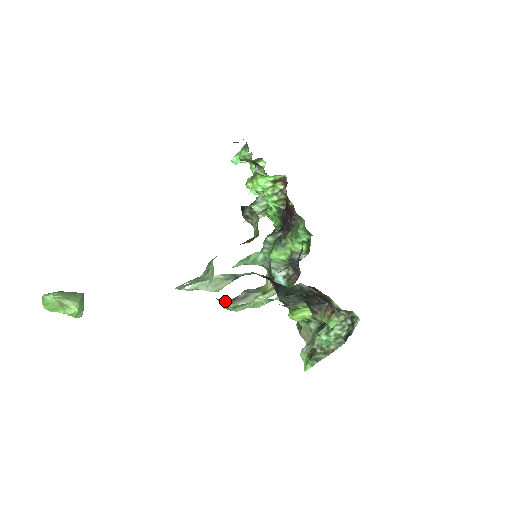
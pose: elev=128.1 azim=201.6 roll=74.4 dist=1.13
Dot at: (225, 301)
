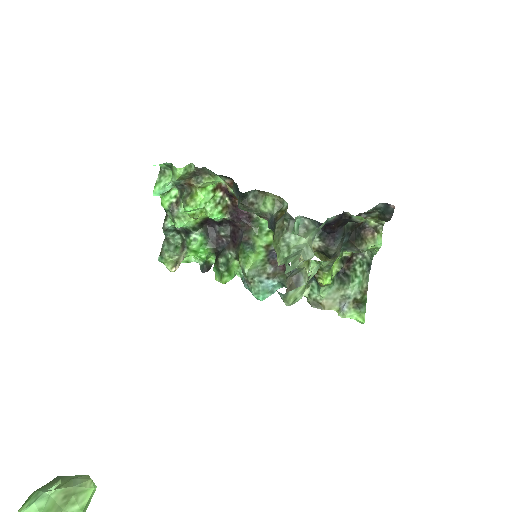
Dot at: occluded
